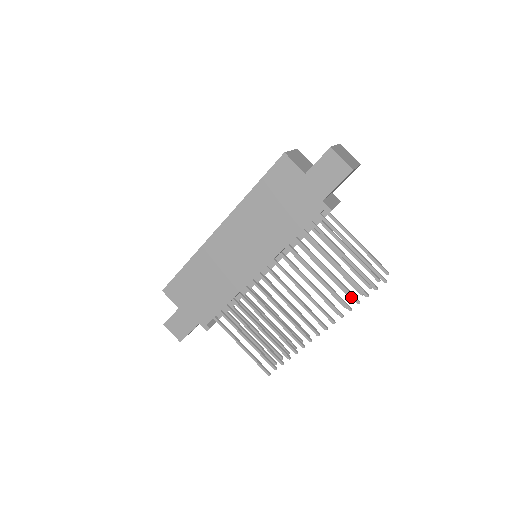
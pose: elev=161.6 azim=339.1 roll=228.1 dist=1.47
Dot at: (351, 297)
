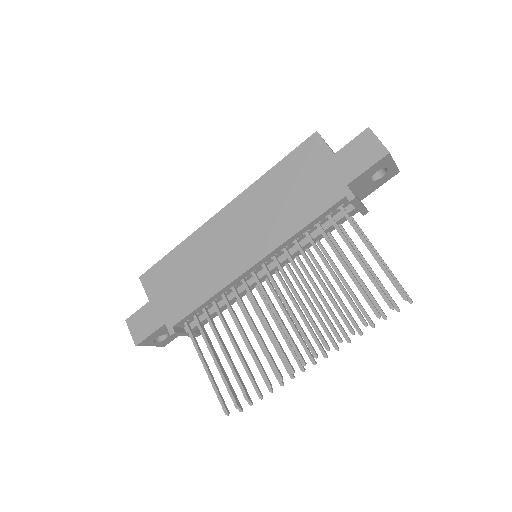
Dot at: (357, 315)
